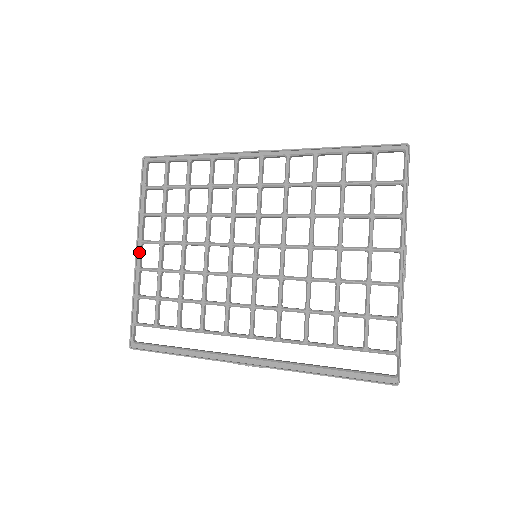
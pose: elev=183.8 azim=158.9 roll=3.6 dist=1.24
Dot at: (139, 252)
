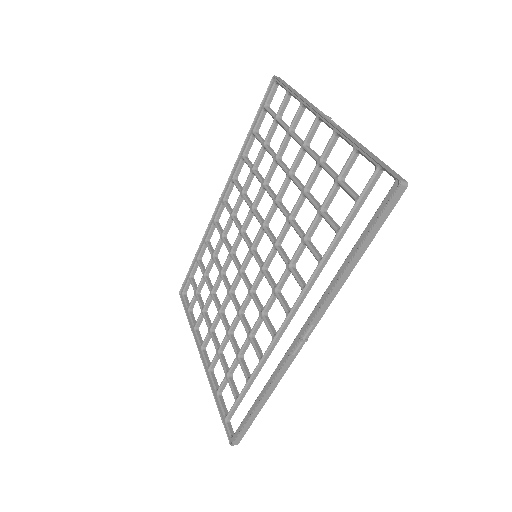
Dot at: (203, 356)
